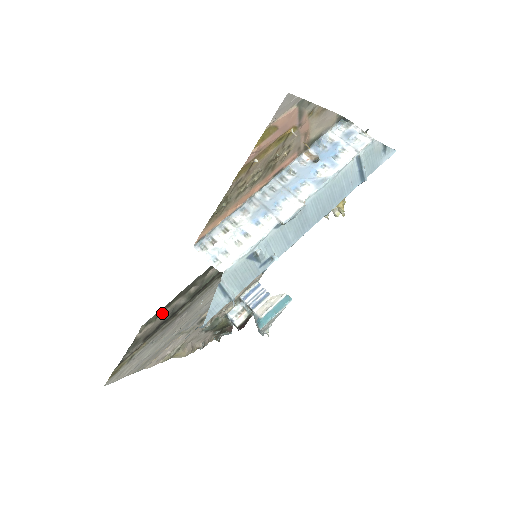
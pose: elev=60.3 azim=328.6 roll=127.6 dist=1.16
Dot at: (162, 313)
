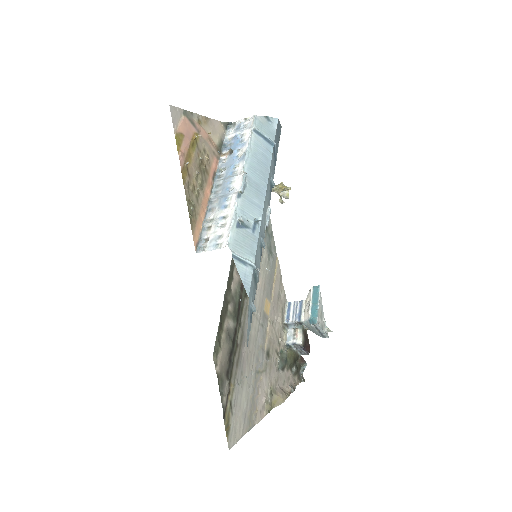
Dot at: (221, 340)
